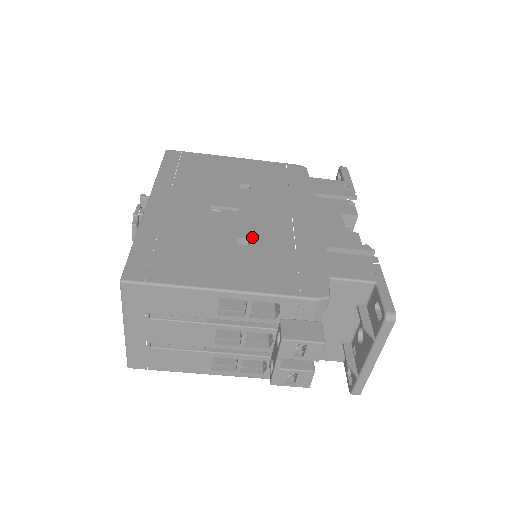
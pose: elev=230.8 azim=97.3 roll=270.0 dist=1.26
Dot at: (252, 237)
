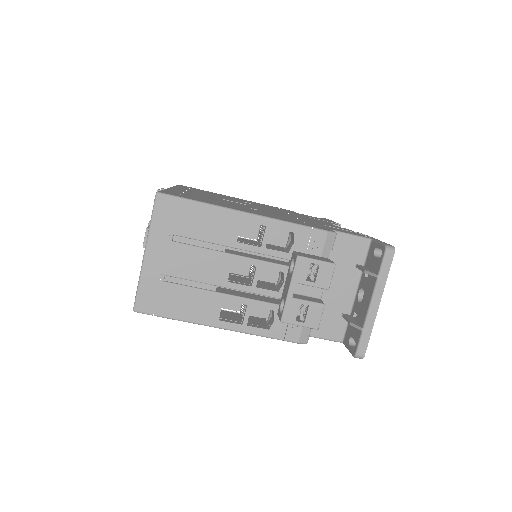
Dot at: (262, 210)
